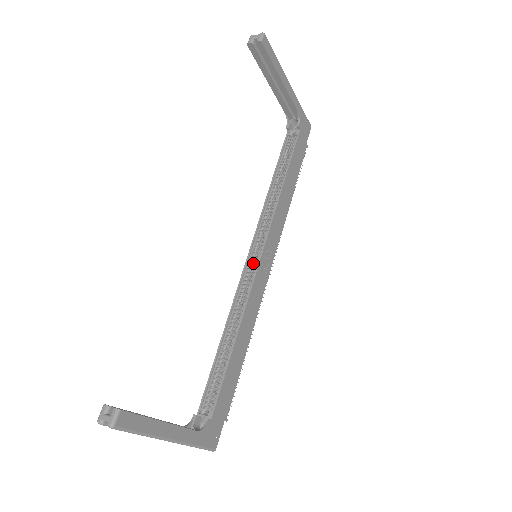
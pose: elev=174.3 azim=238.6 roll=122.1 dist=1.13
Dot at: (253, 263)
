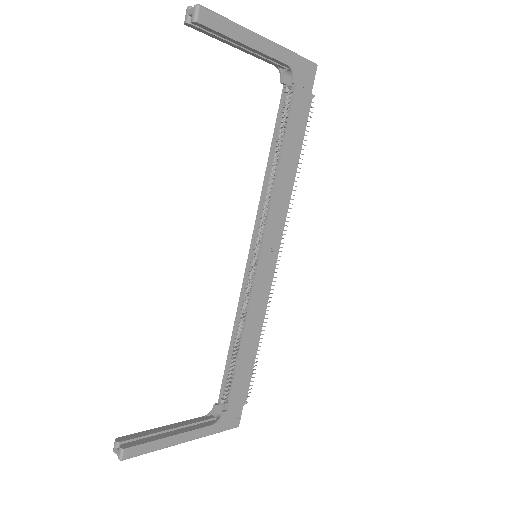
Dot at: (254, 263)
